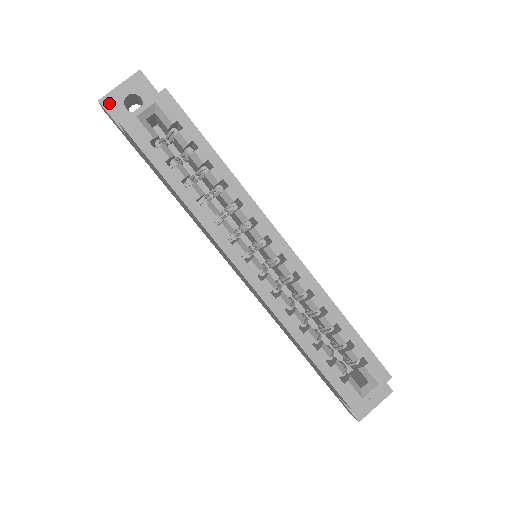
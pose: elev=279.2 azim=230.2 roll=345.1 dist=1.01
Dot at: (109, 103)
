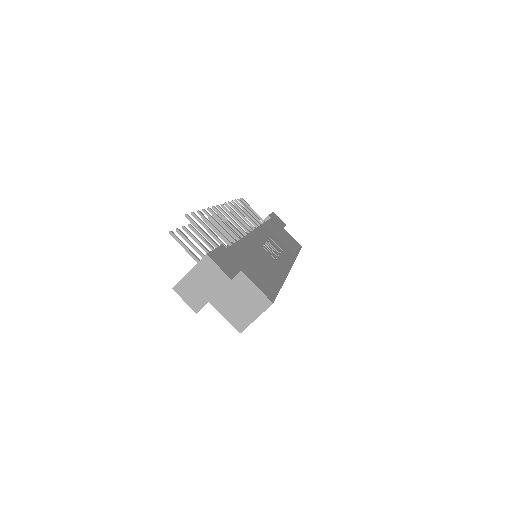
Dot at: occluded
